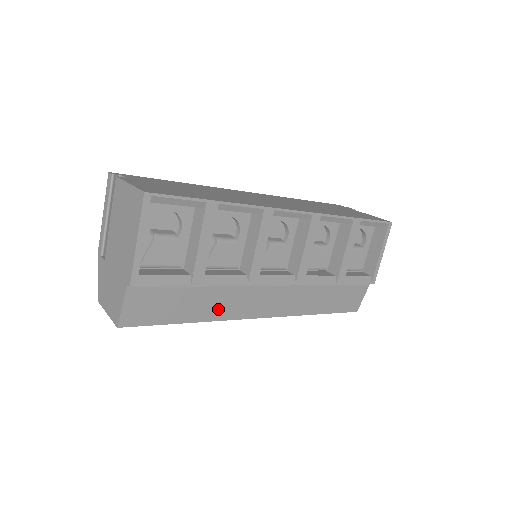
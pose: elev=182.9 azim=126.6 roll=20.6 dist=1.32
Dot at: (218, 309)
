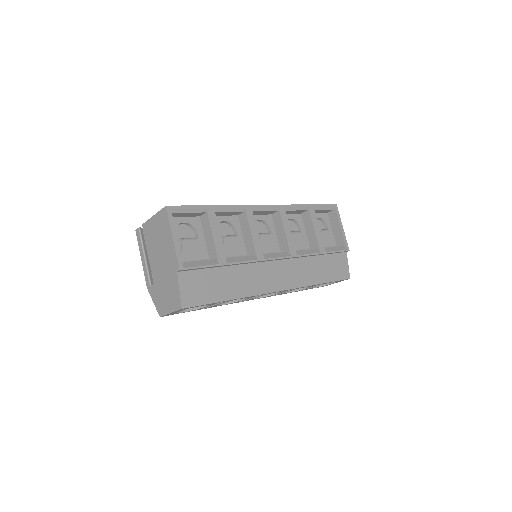
Dot at: (246, 286)
